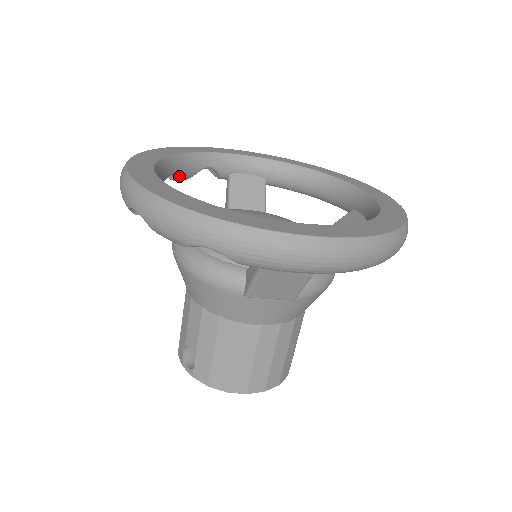
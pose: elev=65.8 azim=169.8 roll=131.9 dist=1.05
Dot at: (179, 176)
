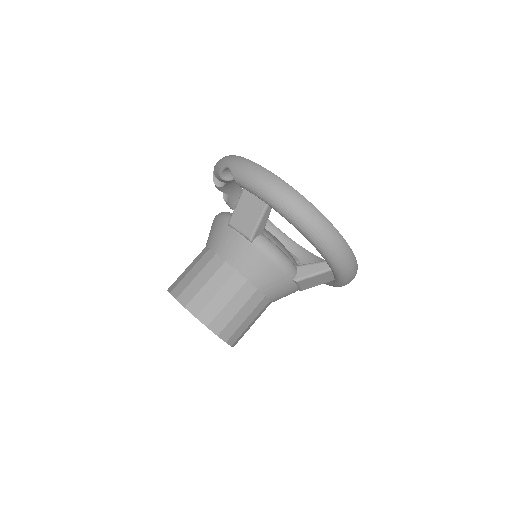
Dot at: occluded
